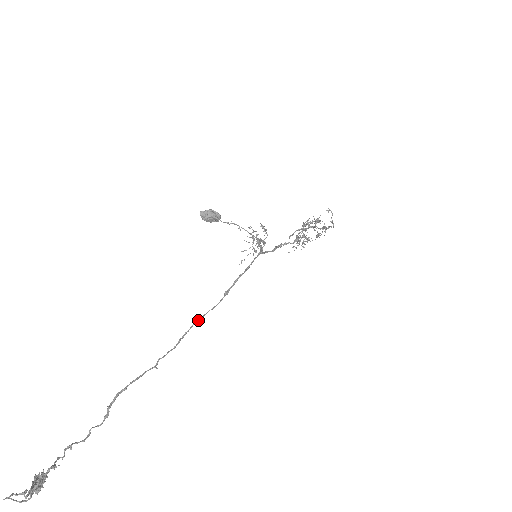
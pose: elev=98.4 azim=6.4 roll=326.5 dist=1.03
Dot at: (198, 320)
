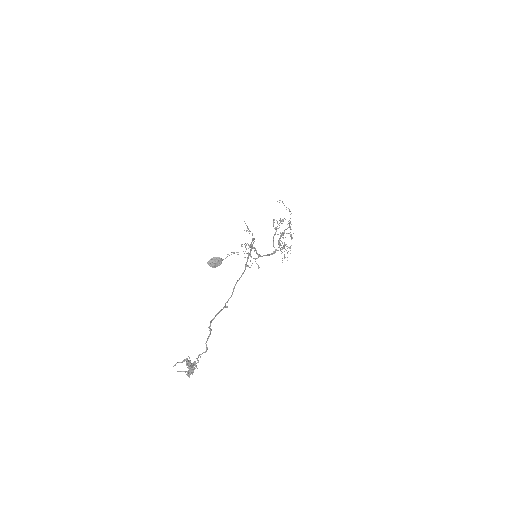
Dot at: occluded
